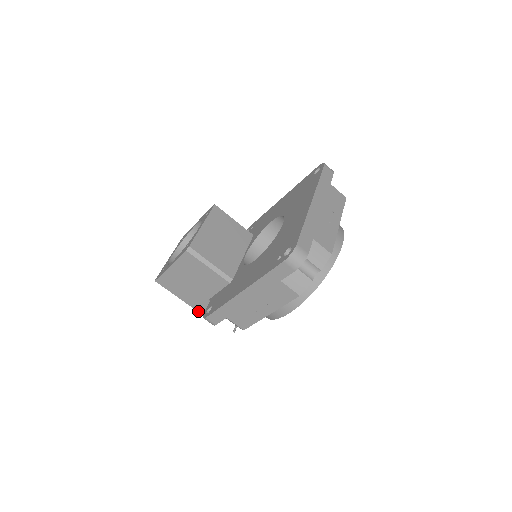
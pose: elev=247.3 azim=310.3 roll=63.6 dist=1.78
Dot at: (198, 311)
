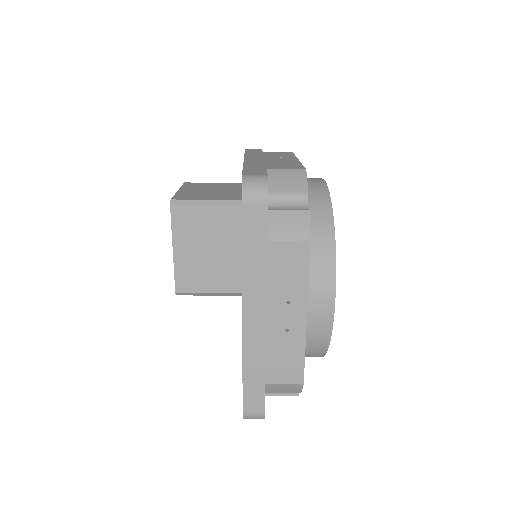
Dot at: occluded
